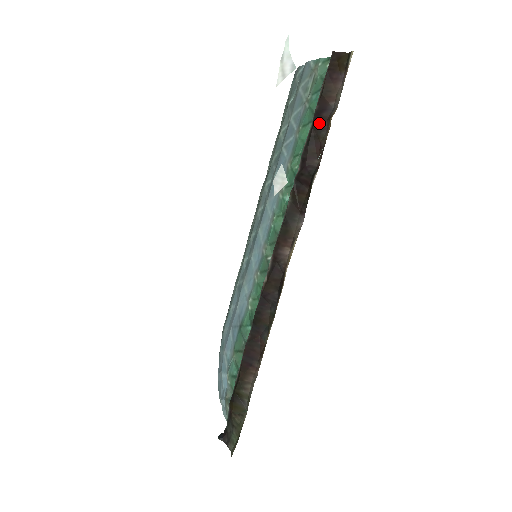
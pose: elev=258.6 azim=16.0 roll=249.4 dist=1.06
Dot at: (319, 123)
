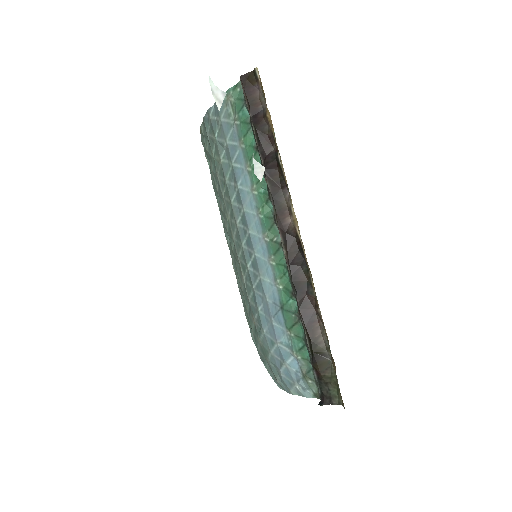
Dot at: (259, 123)
